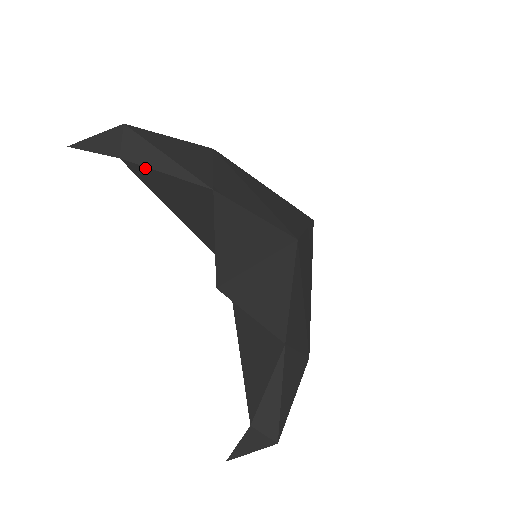
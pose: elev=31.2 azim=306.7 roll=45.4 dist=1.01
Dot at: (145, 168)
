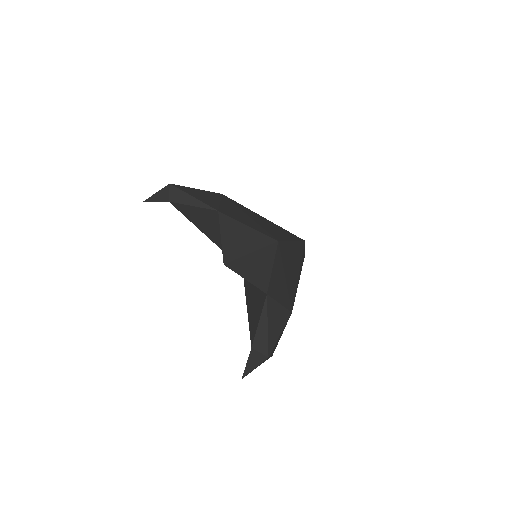
Dot at: (182, 205)
